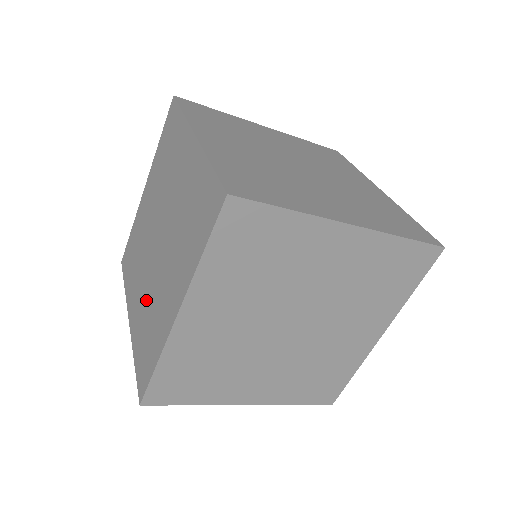
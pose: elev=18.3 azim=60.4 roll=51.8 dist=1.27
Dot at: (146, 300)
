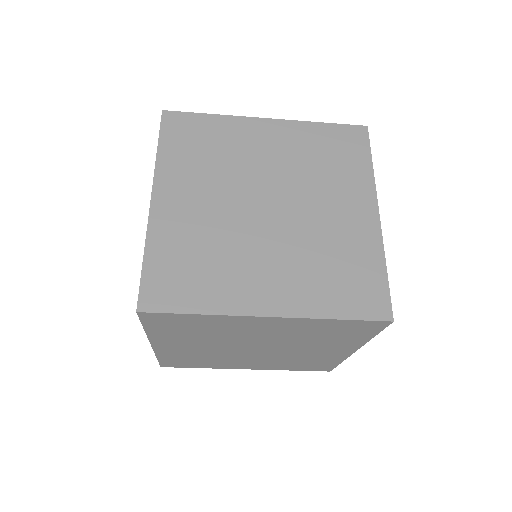
Dot at: occluded
